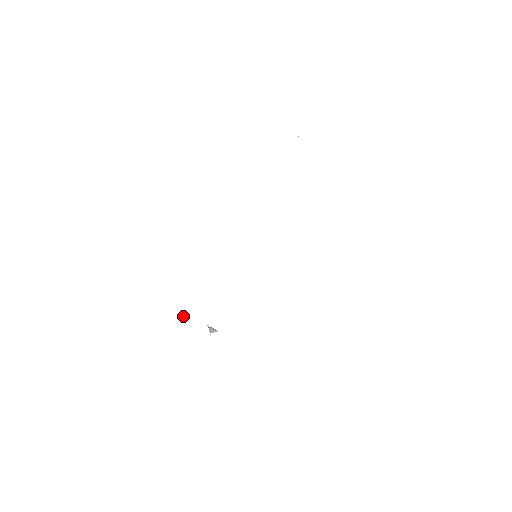
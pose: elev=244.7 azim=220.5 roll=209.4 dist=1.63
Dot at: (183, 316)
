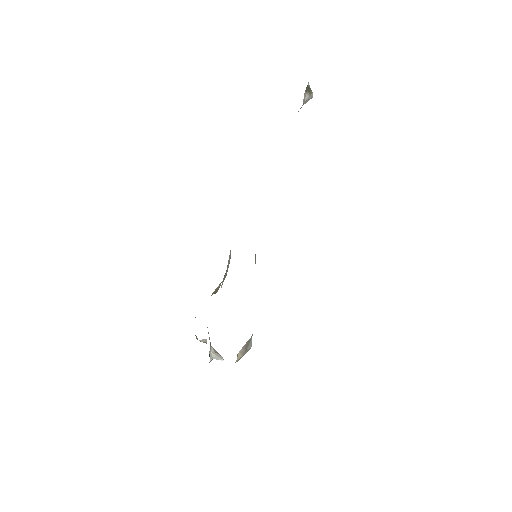
Dot at: (206, 340)
